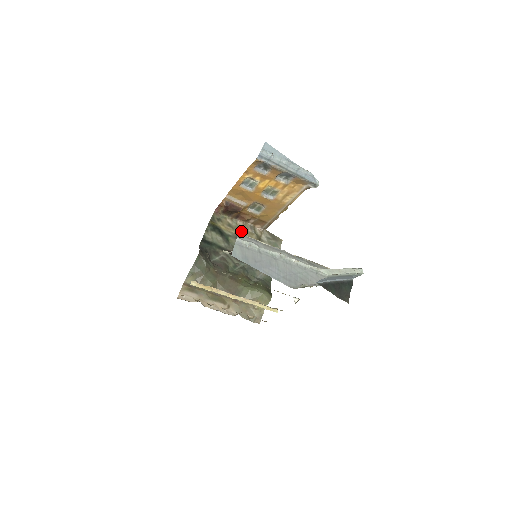
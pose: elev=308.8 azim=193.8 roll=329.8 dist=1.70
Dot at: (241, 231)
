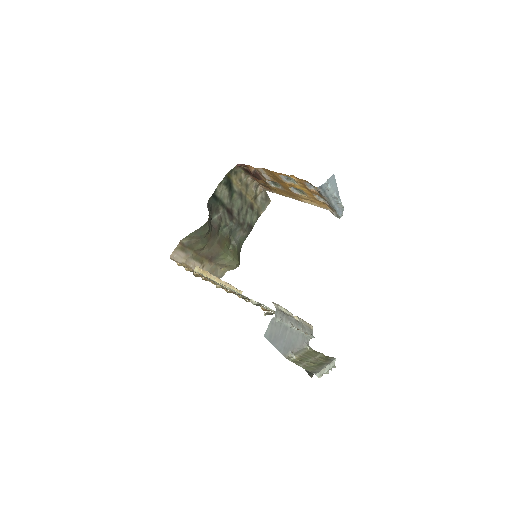
Dot at: (246, 188)
